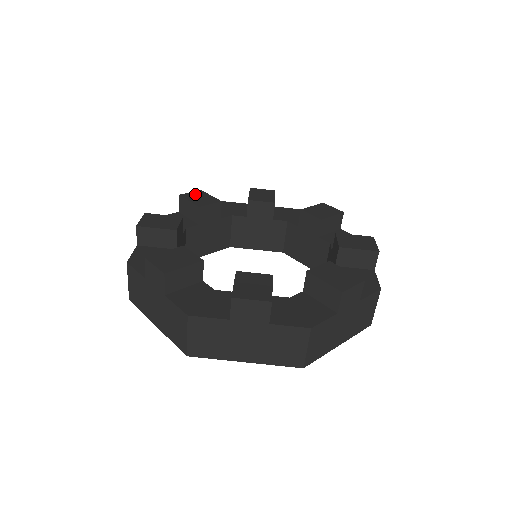
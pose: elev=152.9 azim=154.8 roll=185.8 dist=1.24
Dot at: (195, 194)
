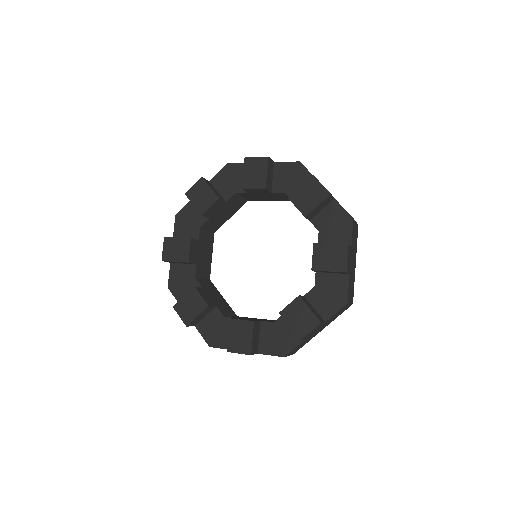
Dot at: (168, 248)
